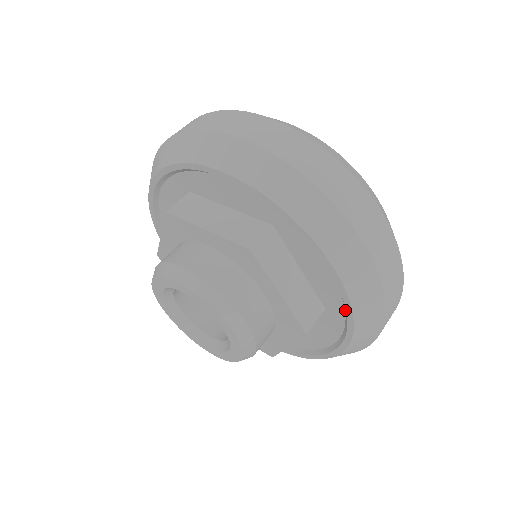
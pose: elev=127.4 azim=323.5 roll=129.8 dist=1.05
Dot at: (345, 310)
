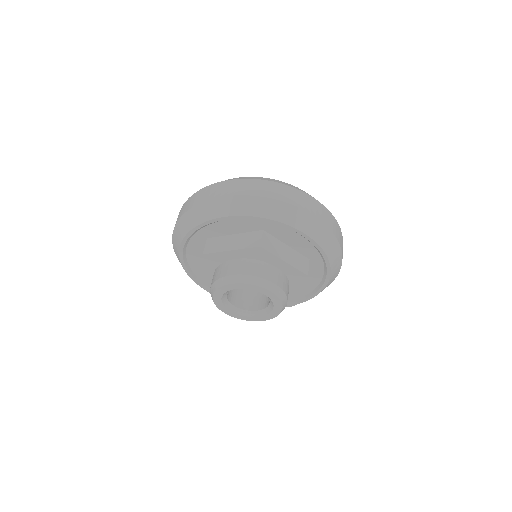
Dot at: (319, 253)
